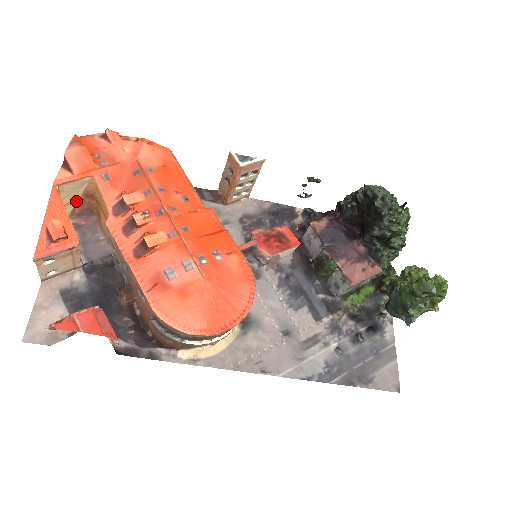
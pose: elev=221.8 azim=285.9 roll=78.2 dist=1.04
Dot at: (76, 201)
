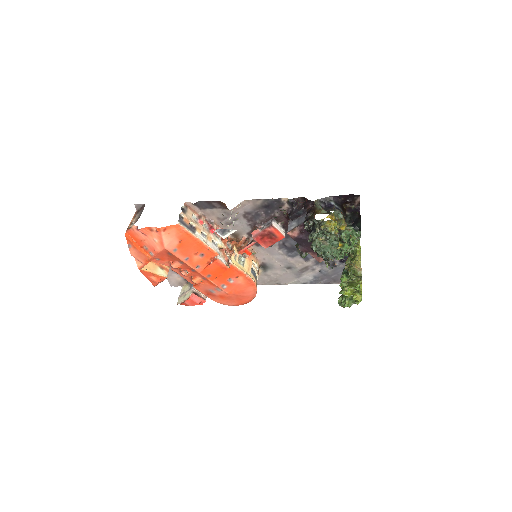
Dot at: occluded
